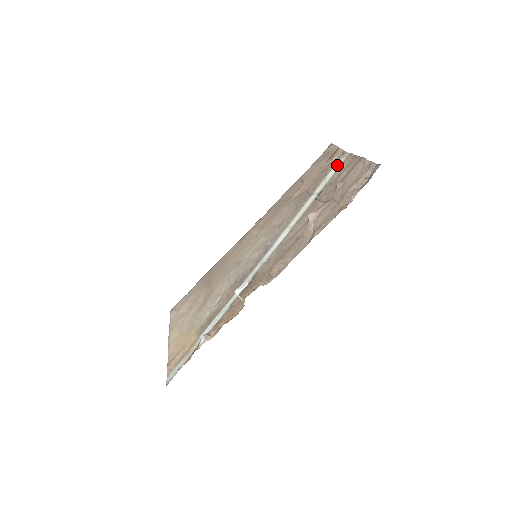
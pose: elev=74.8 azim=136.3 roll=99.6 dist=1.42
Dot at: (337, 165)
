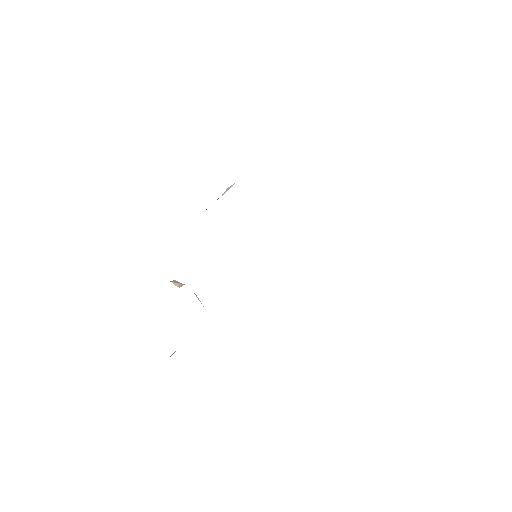
Dot at: occluded
